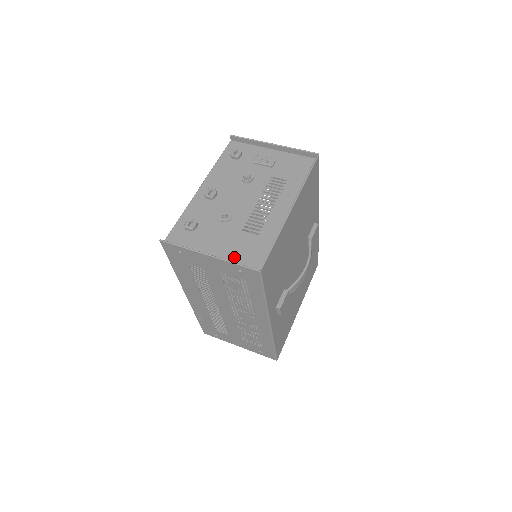
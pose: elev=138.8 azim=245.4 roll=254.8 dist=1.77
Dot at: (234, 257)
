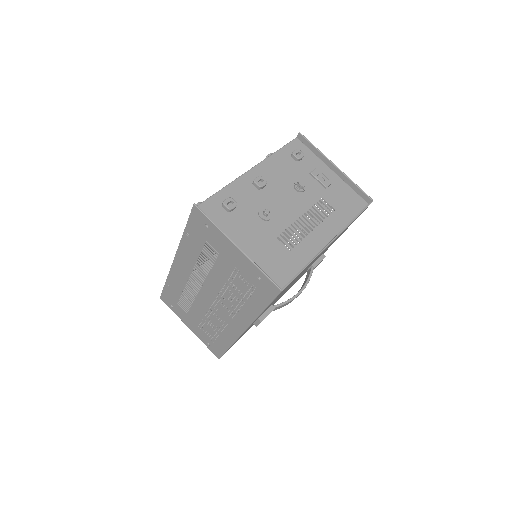
Dot at: (260, 261)
